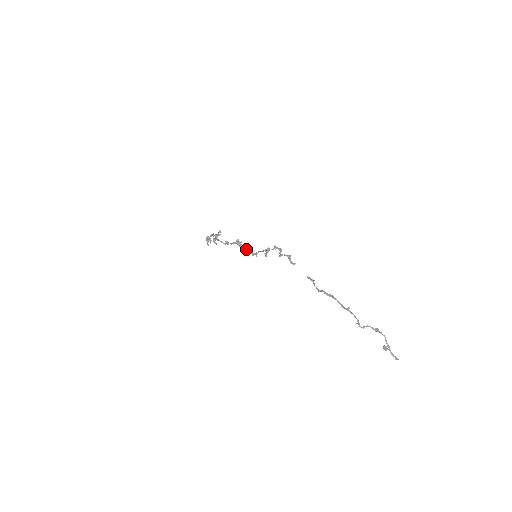
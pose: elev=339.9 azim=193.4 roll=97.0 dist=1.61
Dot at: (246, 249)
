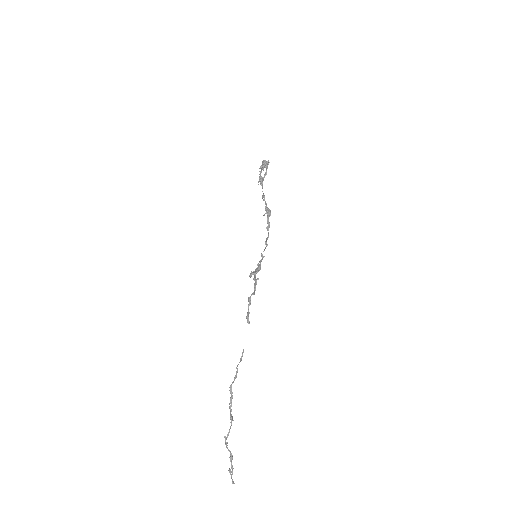
Dot at: (268, 227)
